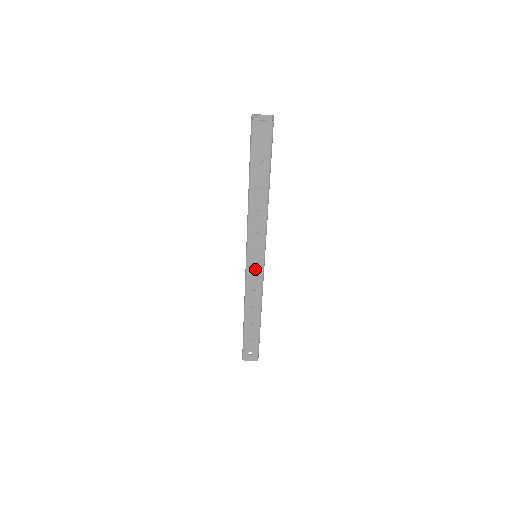
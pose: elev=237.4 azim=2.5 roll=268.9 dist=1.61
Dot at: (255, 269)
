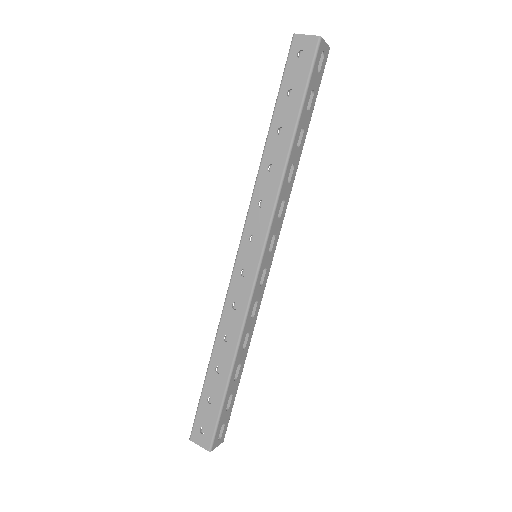
Dot at: occluded
